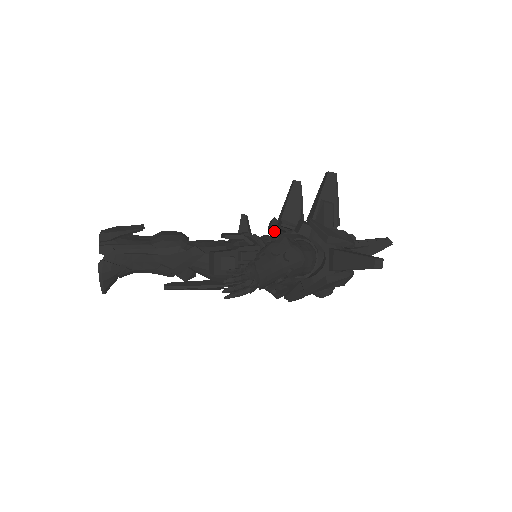
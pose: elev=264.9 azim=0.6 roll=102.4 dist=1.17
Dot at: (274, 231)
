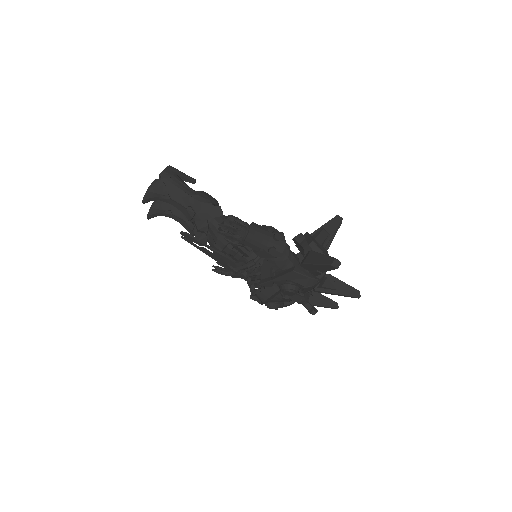
Dot at: occluded
